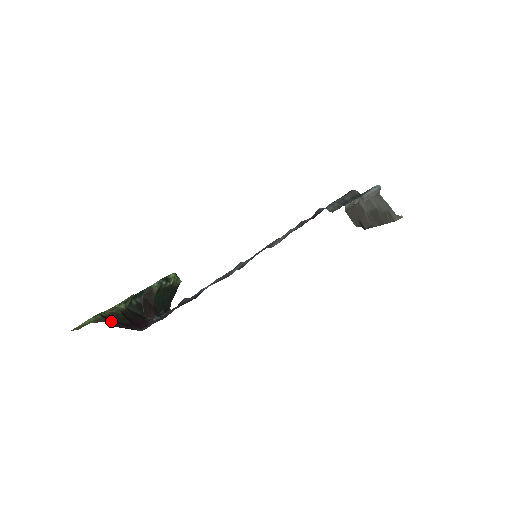
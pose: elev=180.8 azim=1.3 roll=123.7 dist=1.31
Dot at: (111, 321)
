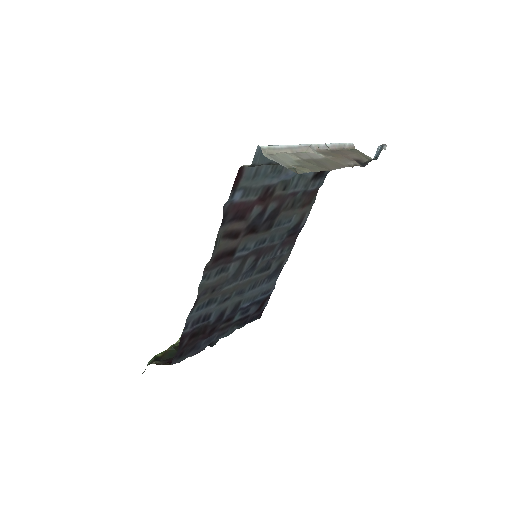
Dot at: (162, 360)
